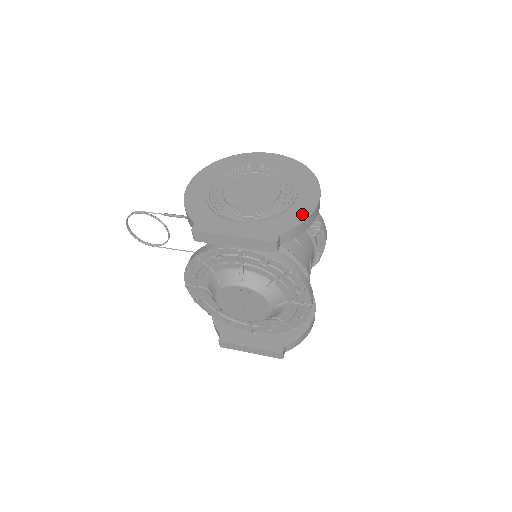
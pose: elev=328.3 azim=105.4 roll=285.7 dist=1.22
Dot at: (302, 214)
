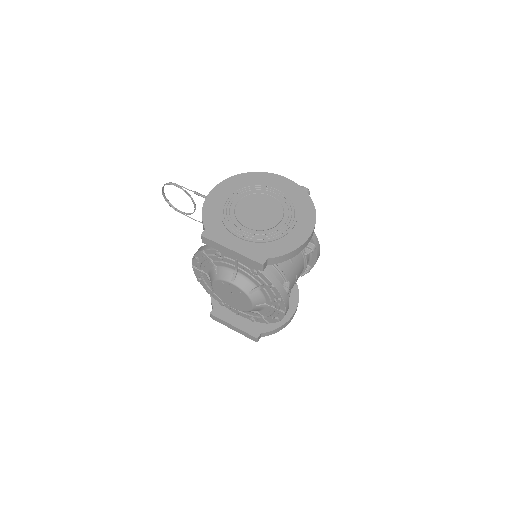
Dot at: (292, 245)
